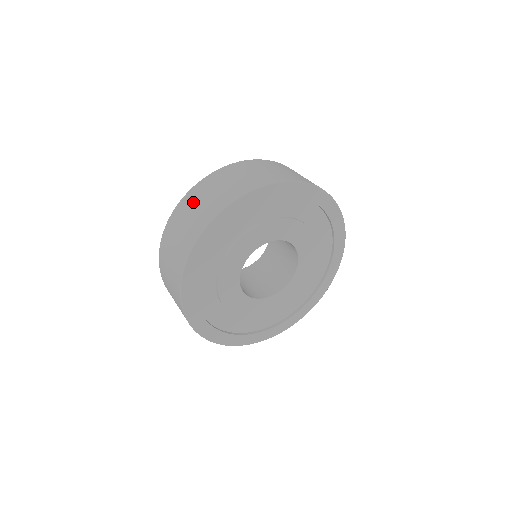
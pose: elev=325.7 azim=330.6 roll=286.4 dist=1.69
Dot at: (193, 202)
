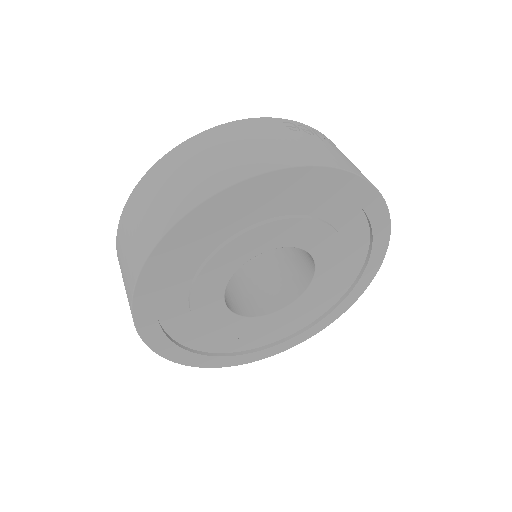
Dot at: (121, 250)
